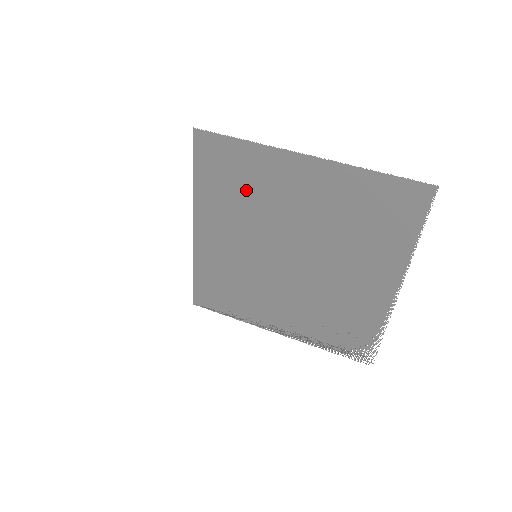
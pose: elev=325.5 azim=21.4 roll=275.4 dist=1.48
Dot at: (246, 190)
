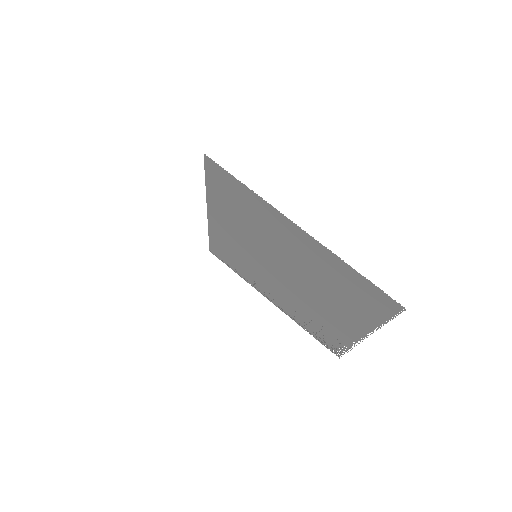
Dot at: (248, 216)
